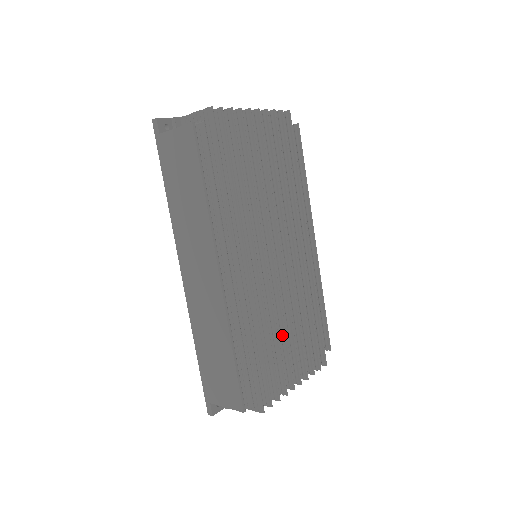
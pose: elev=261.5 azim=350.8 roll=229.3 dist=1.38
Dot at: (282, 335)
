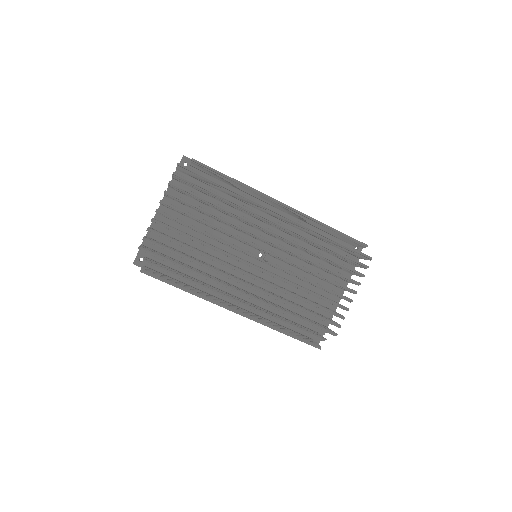
Dot at: occluded
